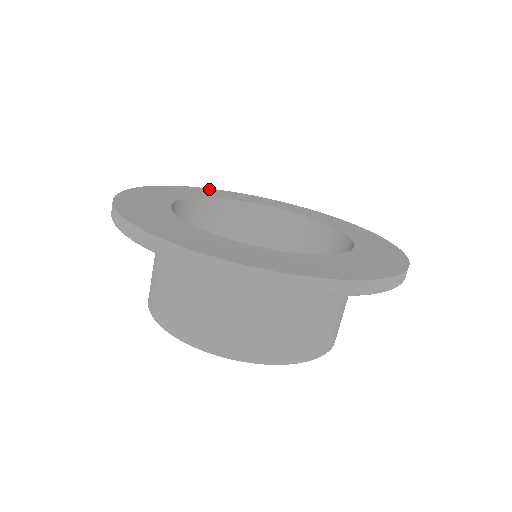
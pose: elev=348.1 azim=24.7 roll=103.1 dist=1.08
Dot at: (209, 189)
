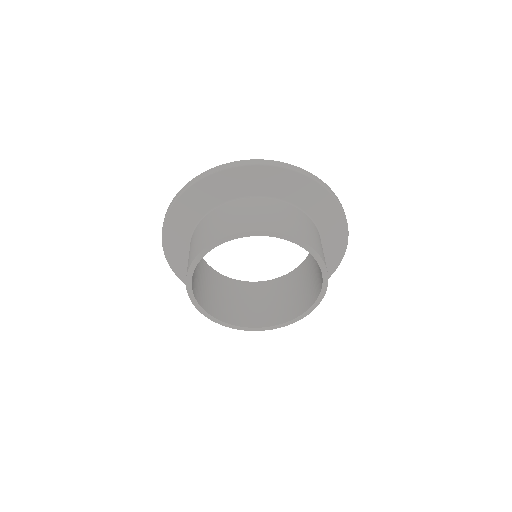
Dot at: occluded
